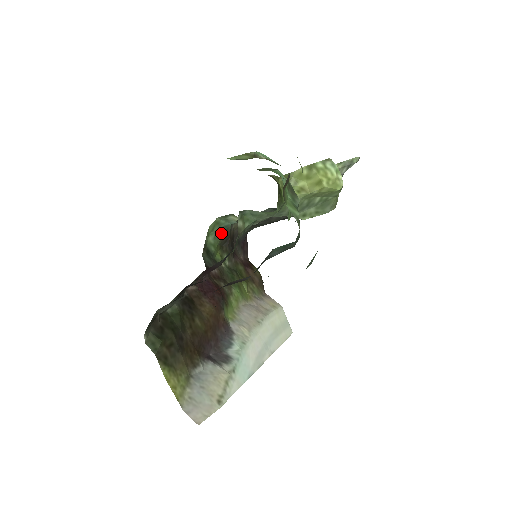
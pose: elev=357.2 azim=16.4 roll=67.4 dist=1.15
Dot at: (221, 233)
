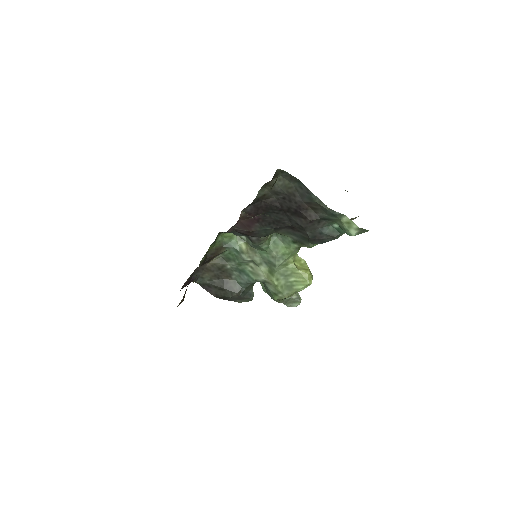
Dot at: (223, 245)
